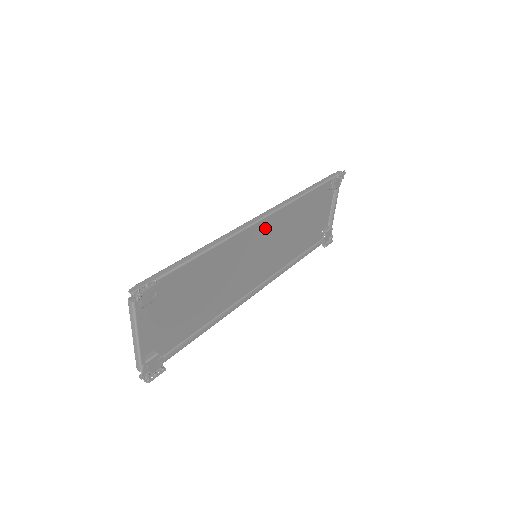
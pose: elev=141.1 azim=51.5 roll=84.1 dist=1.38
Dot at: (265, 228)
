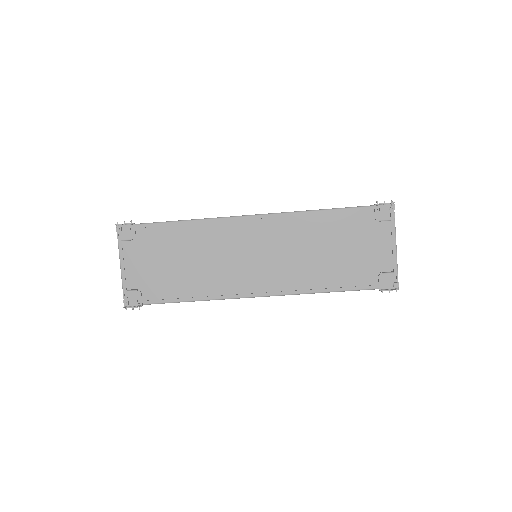
Dot at: (267, 232)
